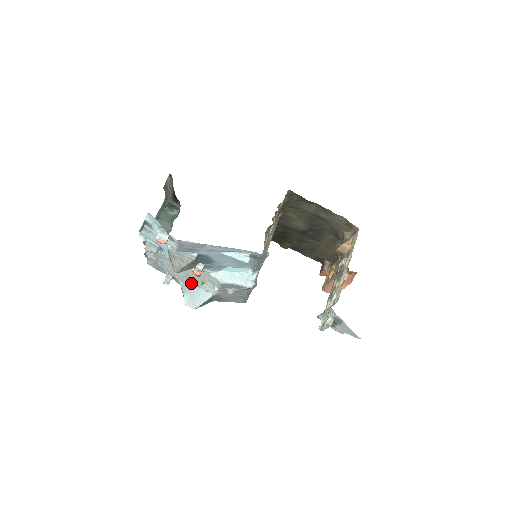
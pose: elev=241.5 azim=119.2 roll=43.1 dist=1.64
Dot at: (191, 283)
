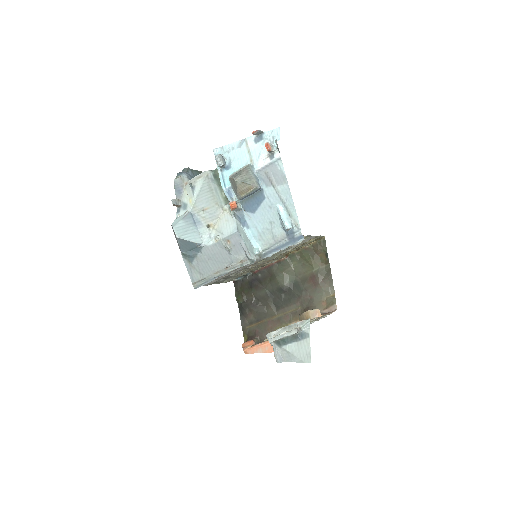
Dot at: (197, 219)
